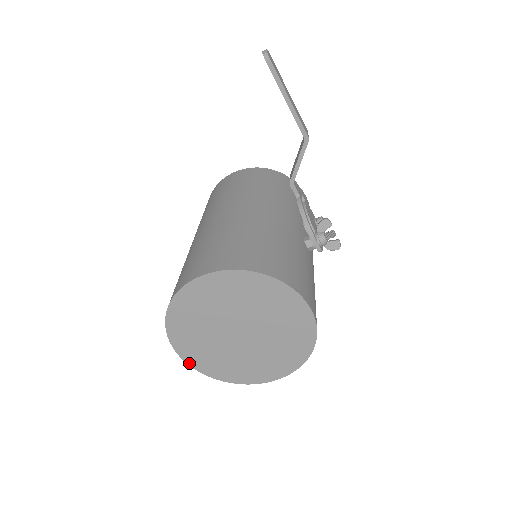
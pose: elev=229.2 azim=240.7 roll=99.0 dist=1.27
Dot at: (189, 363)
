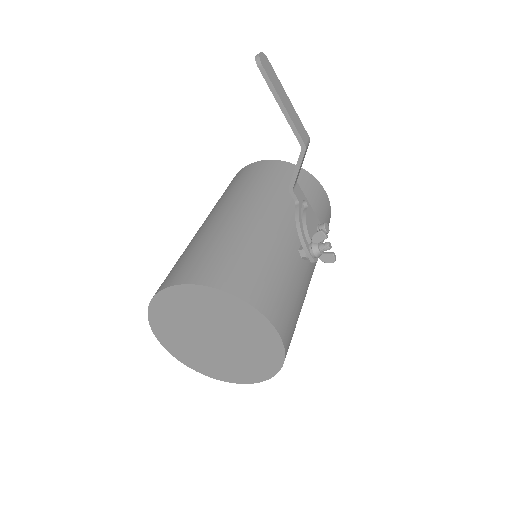
Dot at: (174, 355)
